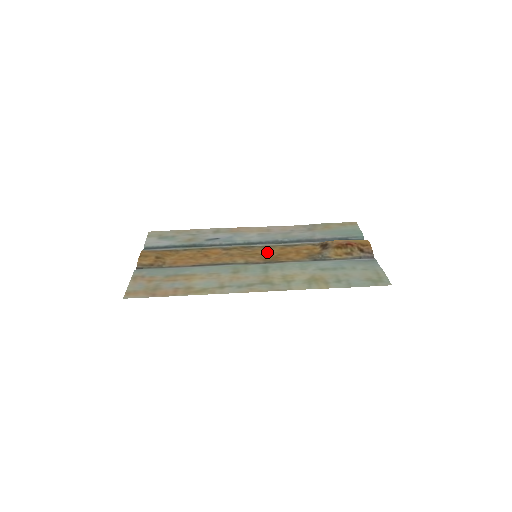
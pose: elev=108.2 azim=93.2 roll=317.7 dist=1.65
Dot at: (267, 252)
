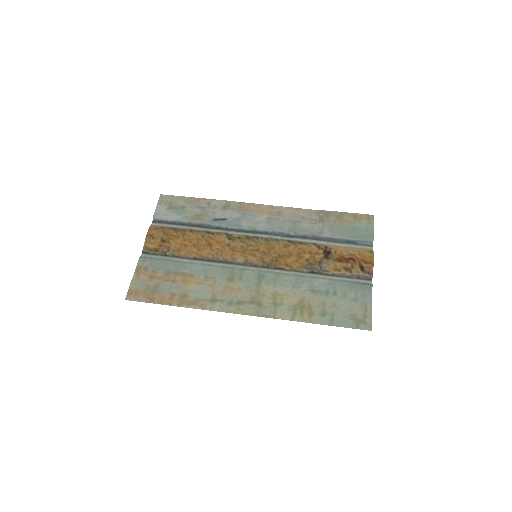
Dot at: (269, 250)
